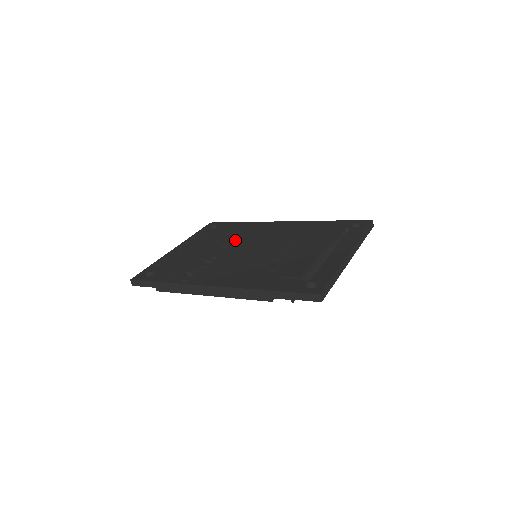
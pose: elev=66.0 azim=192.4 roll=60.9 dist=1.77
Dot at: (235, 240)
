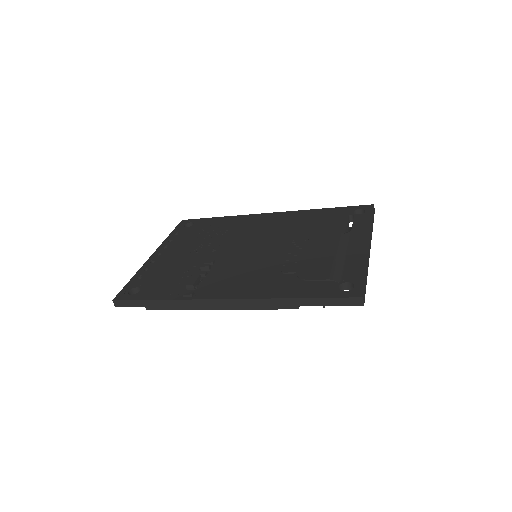
Dot at: (224, 239)
